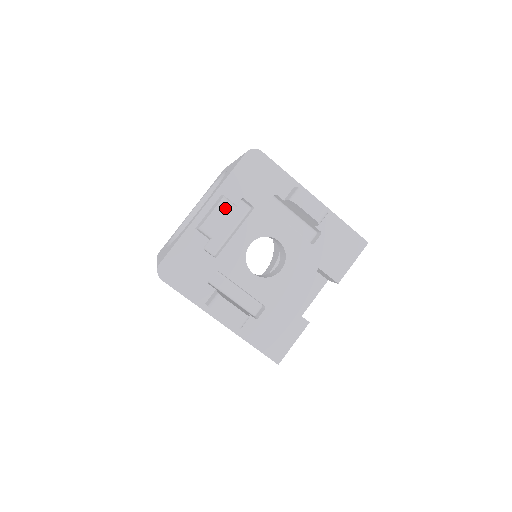
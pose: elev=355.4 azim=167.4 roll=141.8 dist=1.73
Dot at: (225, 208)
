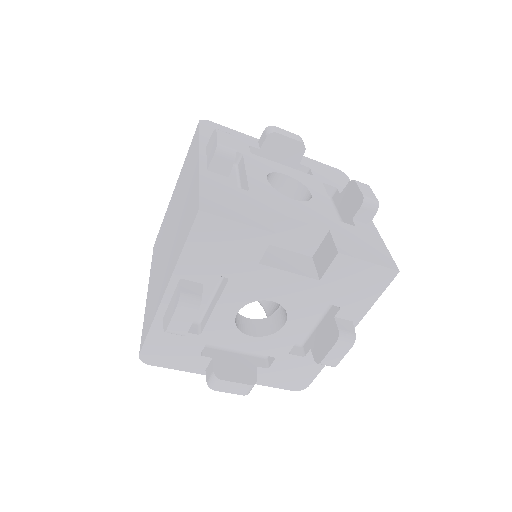
Dot at: (298, 138)
